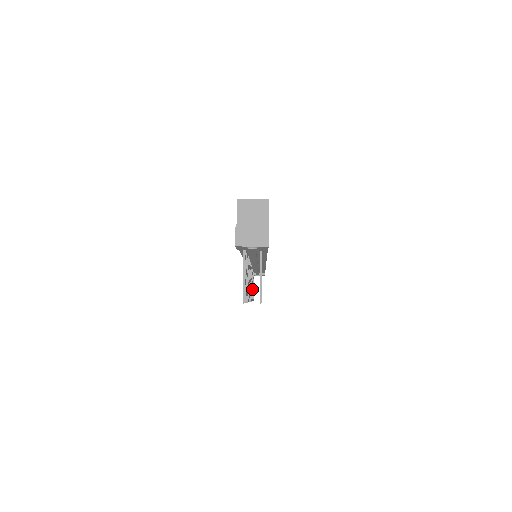
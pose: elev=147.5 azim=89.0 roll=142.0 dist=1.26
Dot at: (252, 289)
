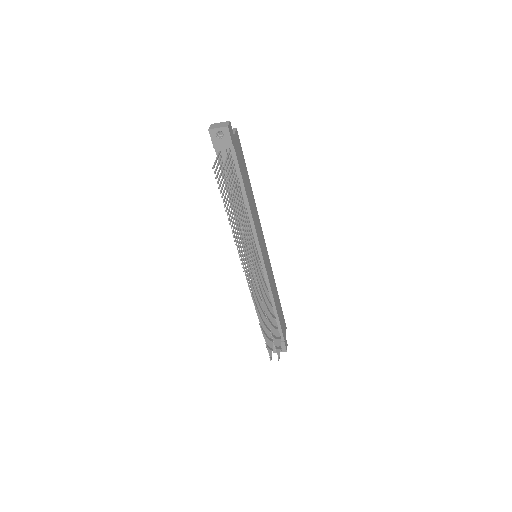
Dot at: (262, 319)
